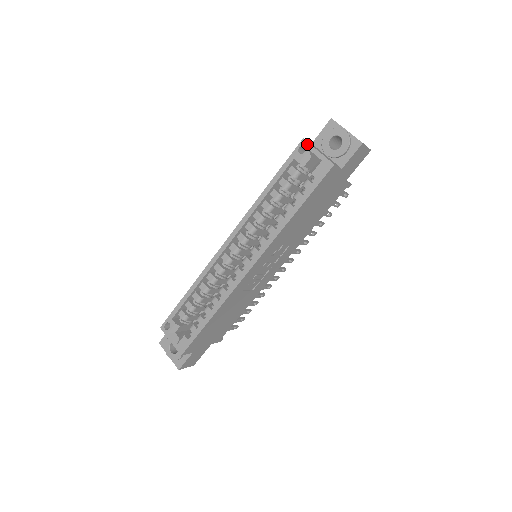
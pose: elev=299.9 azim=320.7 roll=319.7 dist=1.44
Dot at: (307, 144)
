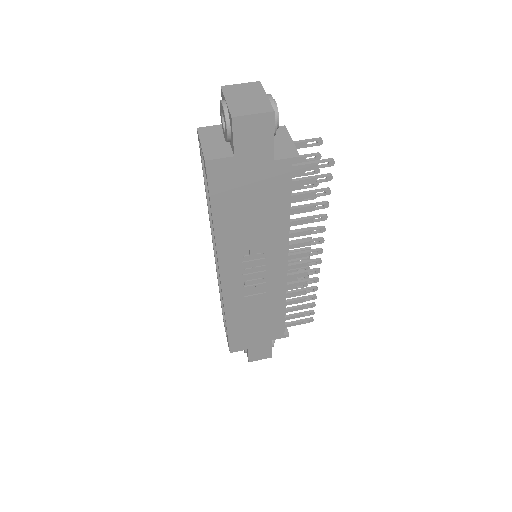
Dot at: (198, 135)
